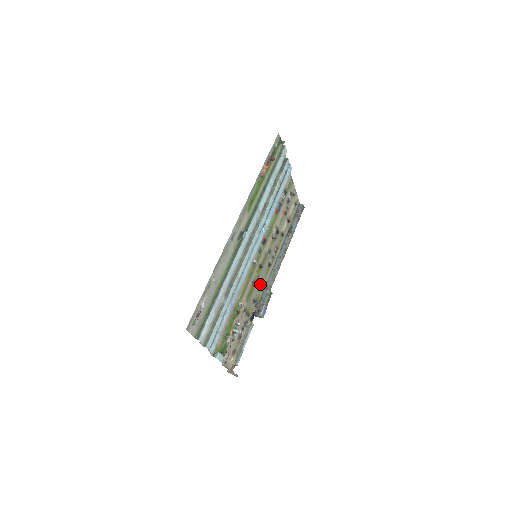
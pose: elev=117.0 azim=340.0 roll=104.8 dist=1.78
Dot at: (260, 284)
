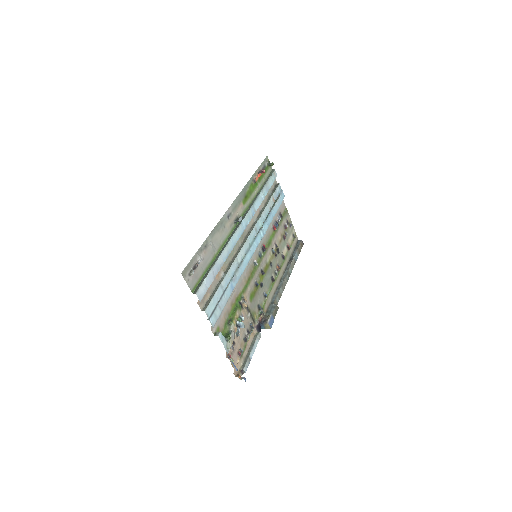
Dot at: (264, 293)
